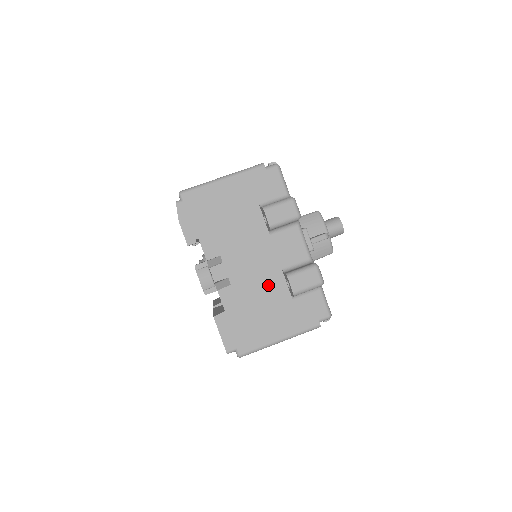
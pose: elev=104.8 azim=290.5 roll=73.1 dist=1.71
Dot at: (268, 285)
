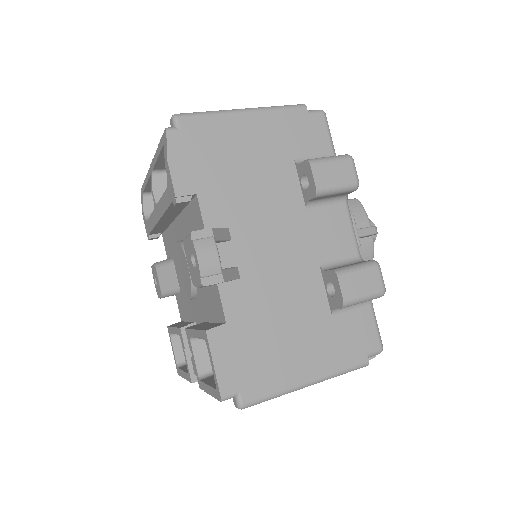
Dot at: (298, 288)
